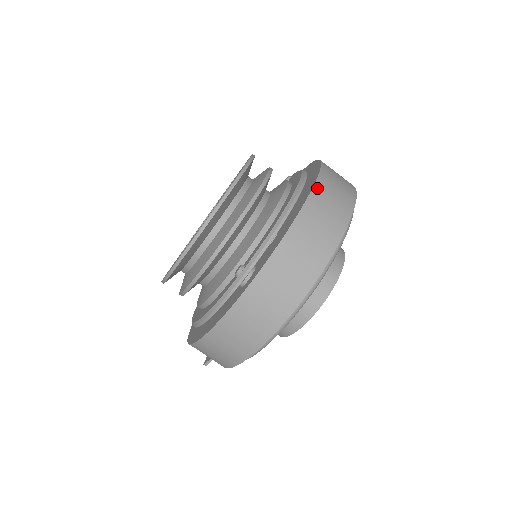
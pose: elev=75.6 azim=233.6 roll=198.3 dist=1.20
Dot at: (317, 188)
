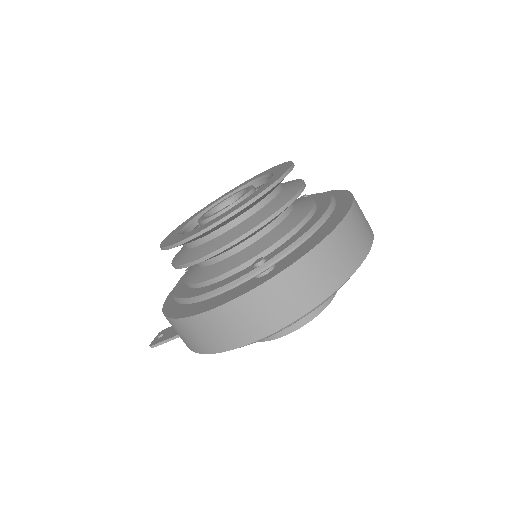
Dot at: (351, 213)
